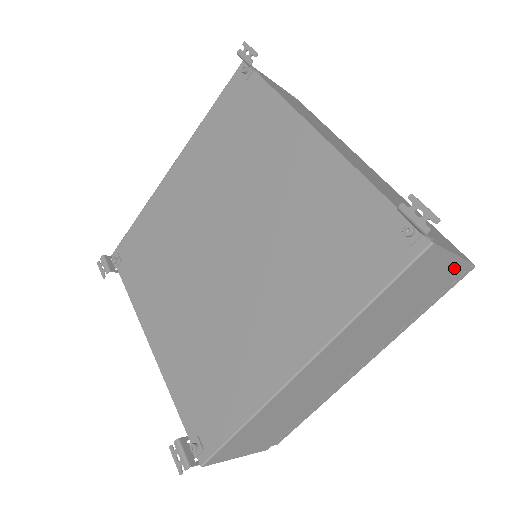
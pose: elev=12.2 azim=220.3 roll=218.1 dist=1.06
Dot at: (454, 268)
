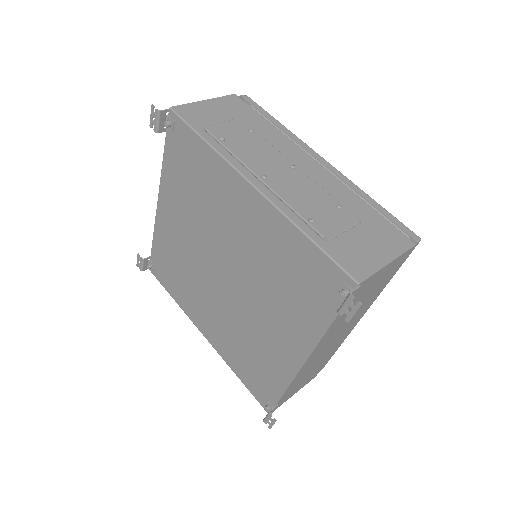
Dot at: occluded
